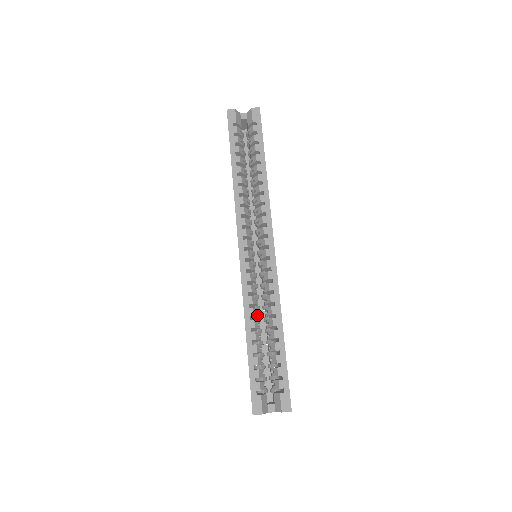
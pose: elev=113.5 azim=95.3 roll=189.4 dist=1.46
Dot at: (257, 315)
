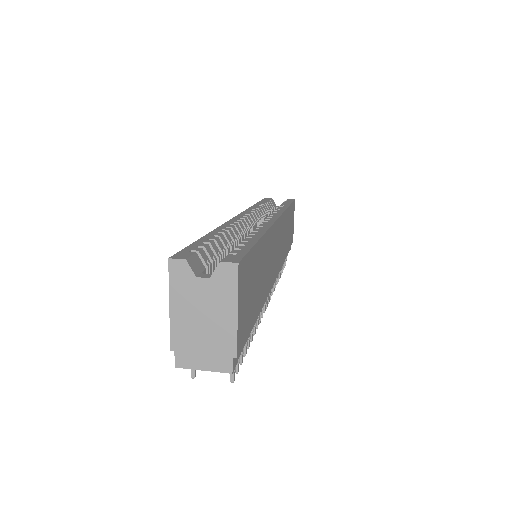
Dot at: (233, 238)
